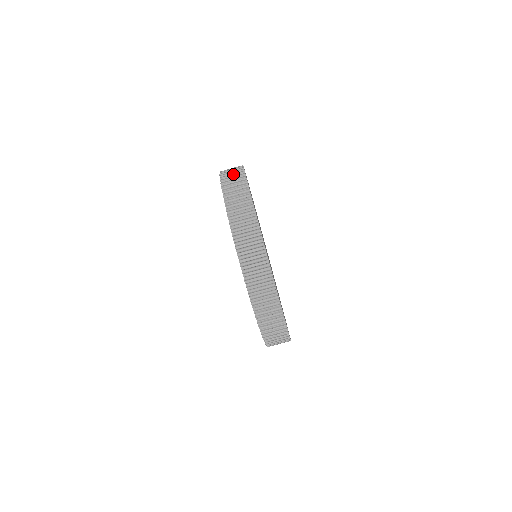
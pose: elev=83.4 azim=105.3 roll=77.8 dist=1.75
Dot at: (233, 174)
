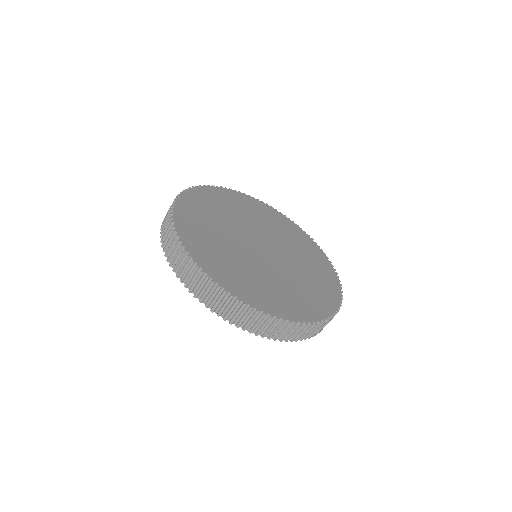
Dot at: (192, 277)
